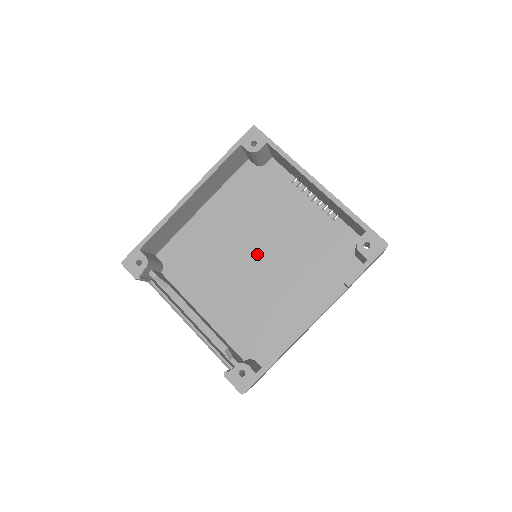
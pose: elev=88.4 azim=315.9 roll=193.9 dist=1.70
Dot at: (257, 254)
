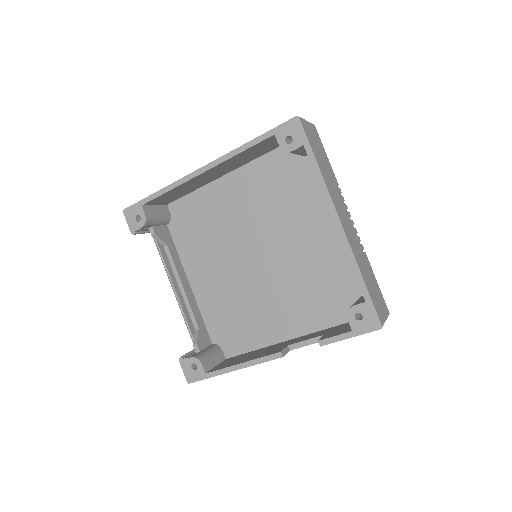
Dot at: (260, 252)
